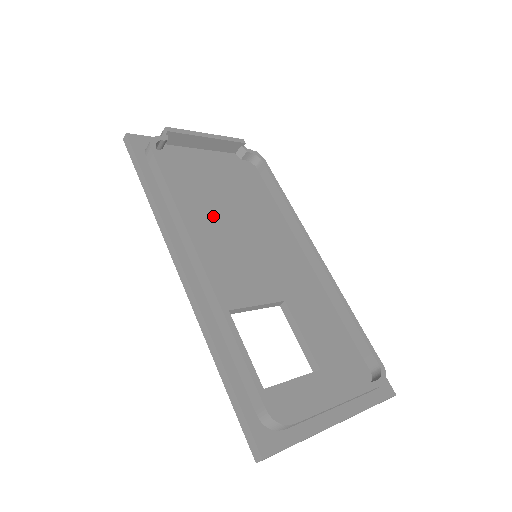
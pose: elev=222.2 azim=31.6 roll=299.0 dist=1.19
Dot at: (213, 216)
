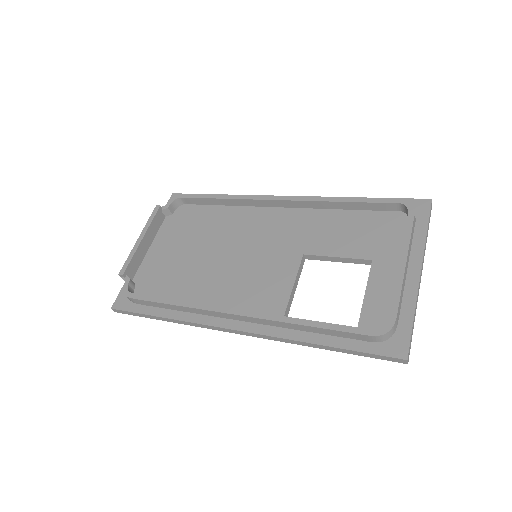
Dot at: (207, 275)
